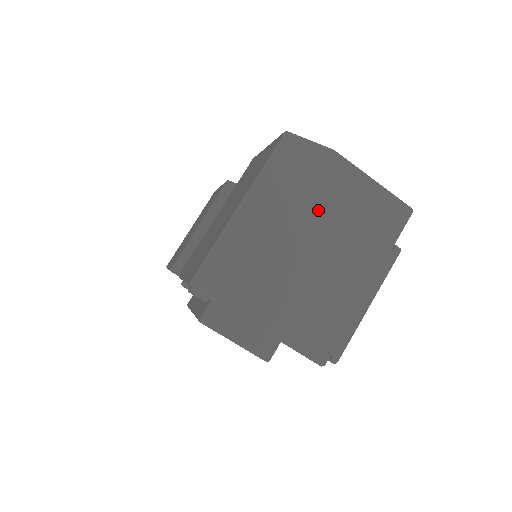
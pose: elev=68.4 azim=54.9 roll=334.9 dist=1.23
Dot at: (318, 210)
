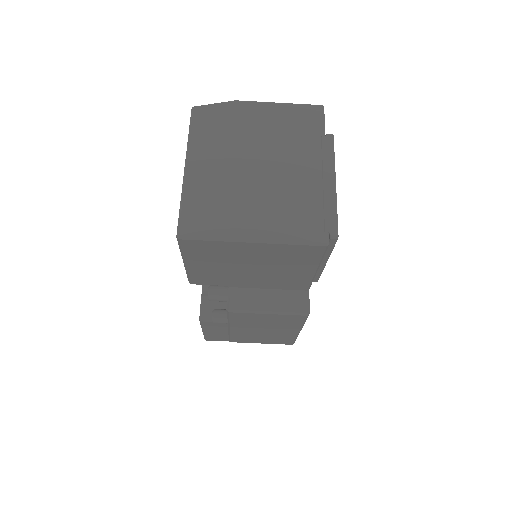
Dot at: (247, 140)
